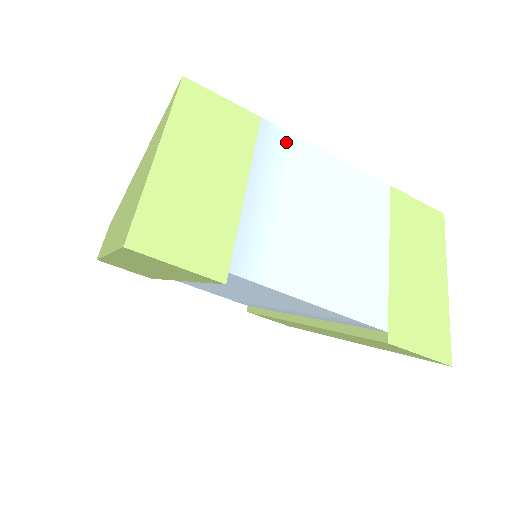
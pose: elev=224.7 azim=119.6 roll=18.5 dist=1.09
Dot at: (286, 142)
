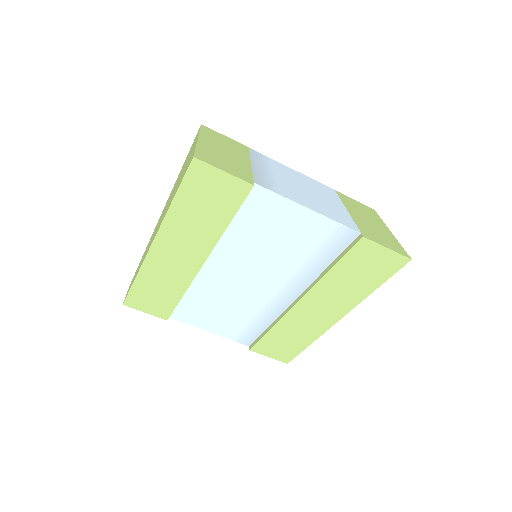
Dot at: (266, 158)
